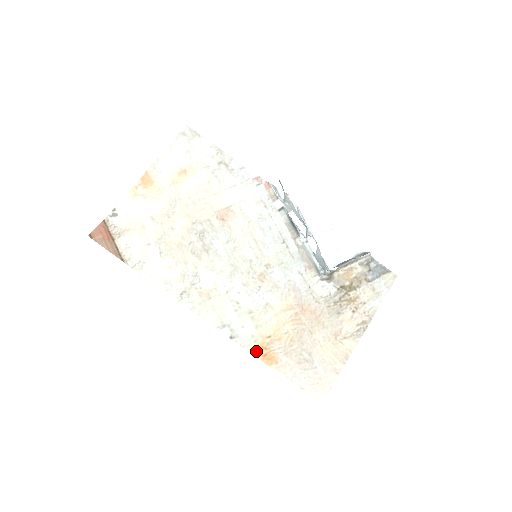
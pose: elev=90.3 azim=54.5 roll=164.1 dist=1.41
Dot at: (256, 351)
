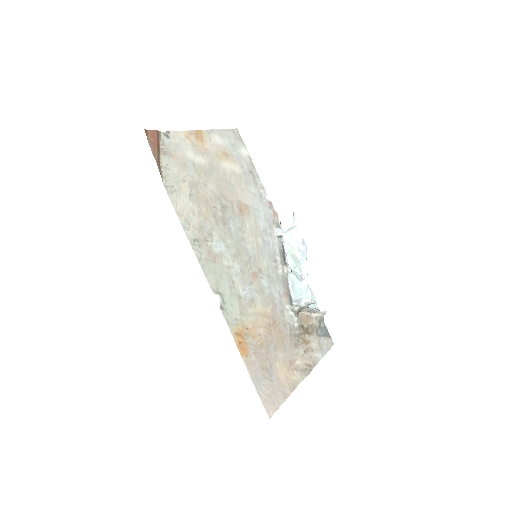
Dot at: (235, 334)
